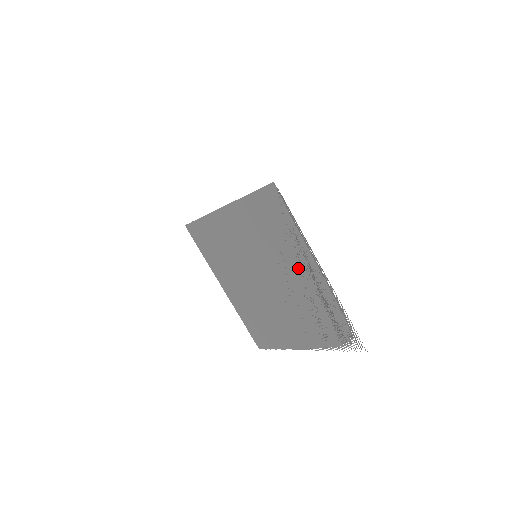
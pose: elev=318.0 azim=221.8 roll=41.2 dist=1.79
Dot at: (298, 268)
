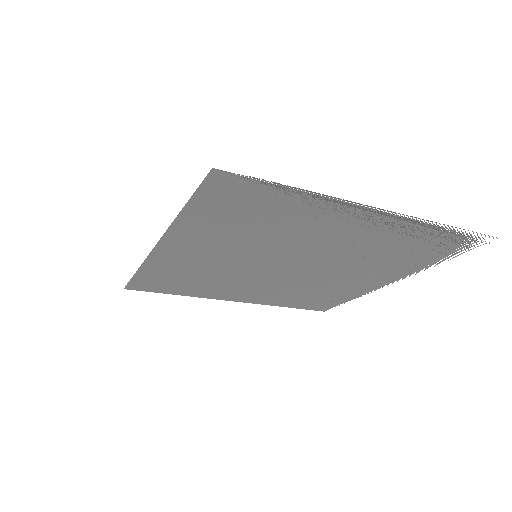
Dot at: (336, 230)
